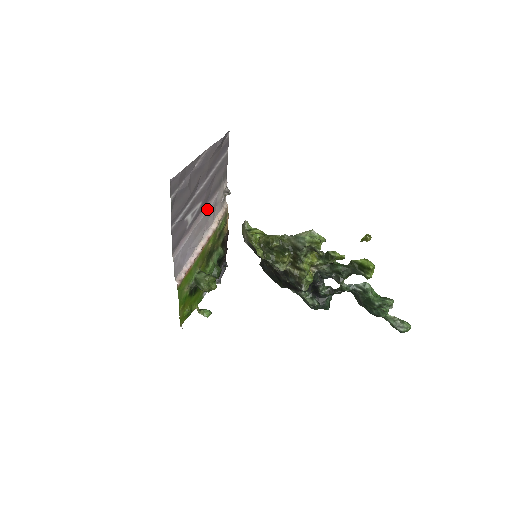
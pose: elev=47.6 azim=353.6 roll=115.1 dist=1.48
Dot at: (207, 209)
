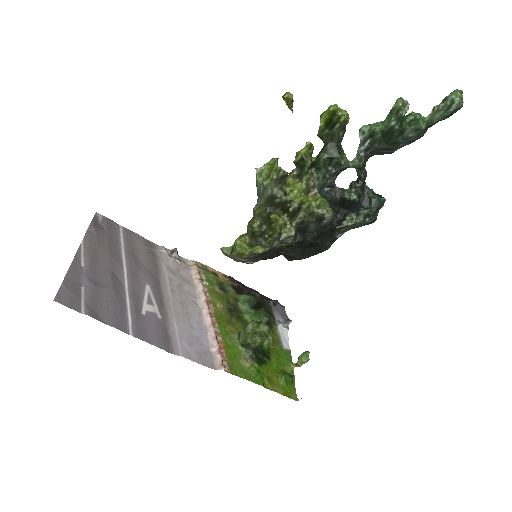
Dot at: (167, 284)
